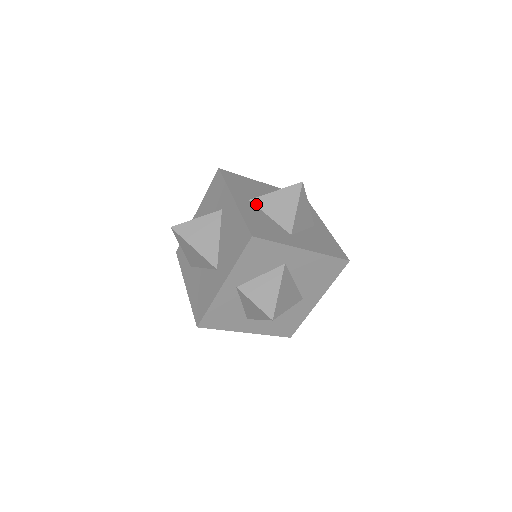
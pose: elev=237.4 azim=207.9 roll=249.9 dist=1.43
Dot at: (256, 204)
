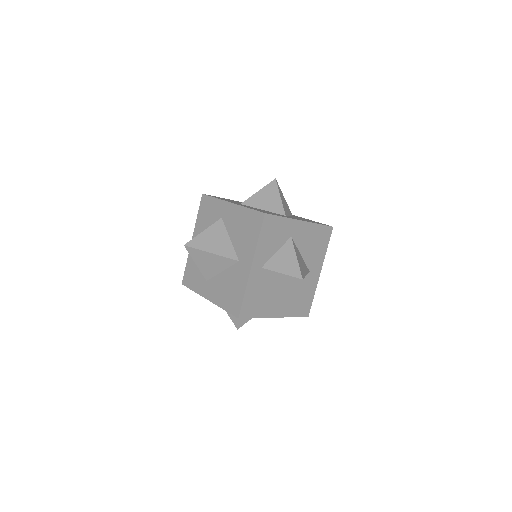
Dot at: (247, 205)
